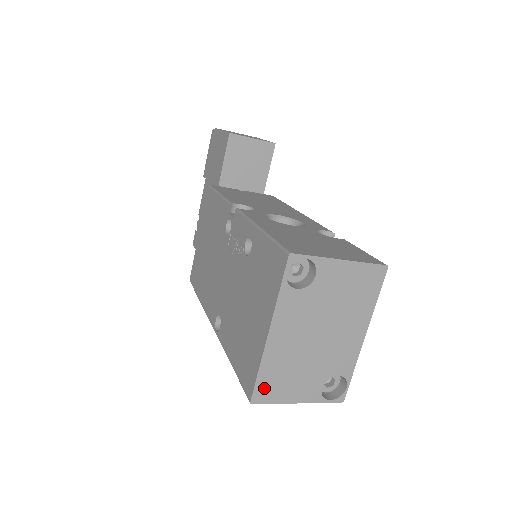
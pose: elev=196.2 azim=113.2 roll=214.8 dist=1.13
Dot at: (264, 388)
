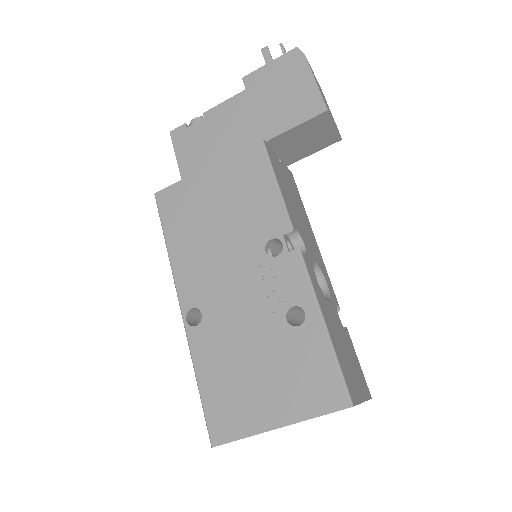
Dot at: occluded
